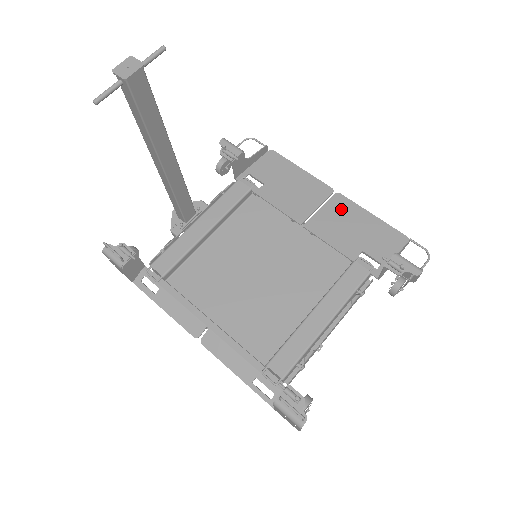
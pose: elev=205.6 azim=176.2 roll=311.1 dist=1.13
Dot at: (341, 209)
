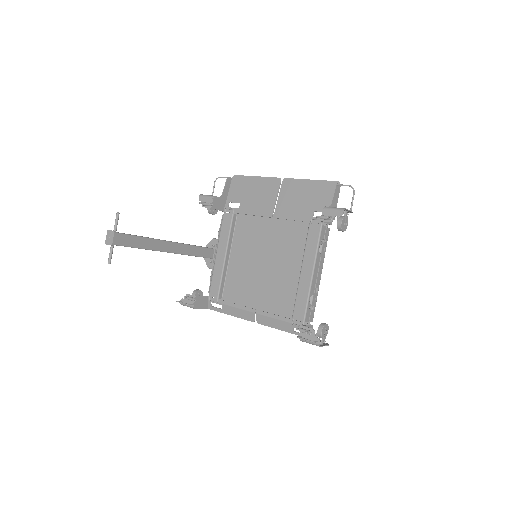
Dot at: (290, 190)
